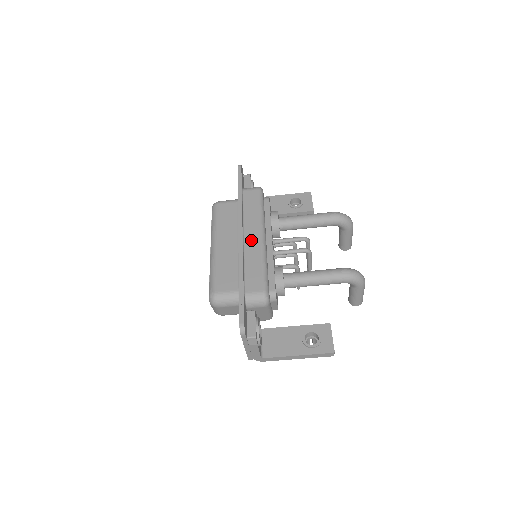
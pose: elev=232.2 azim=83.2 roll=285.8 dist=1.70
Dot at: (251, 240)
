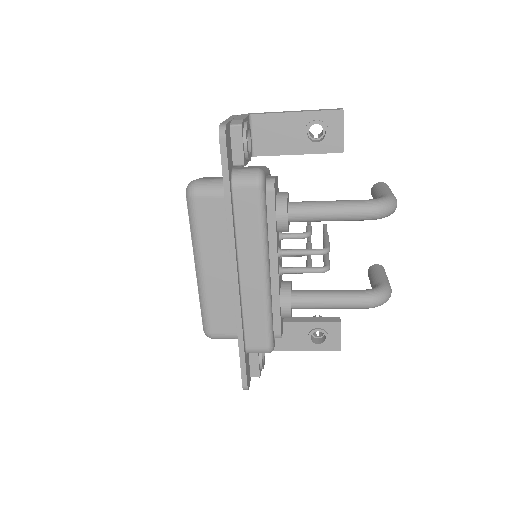
Dot at: (250, 280)
